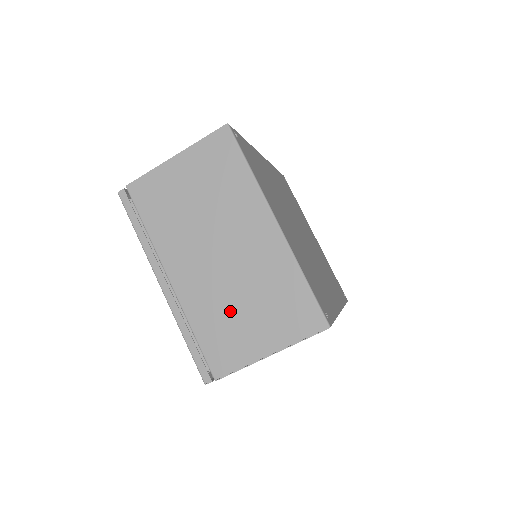
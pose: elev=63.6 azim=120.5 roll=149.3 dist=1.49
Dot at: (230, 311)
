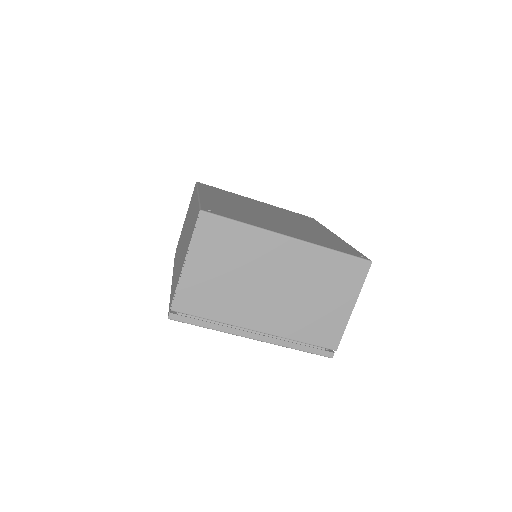
Dot at: (310, 310)
